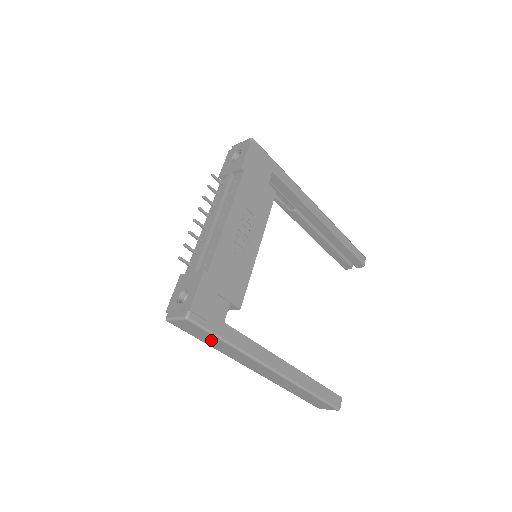
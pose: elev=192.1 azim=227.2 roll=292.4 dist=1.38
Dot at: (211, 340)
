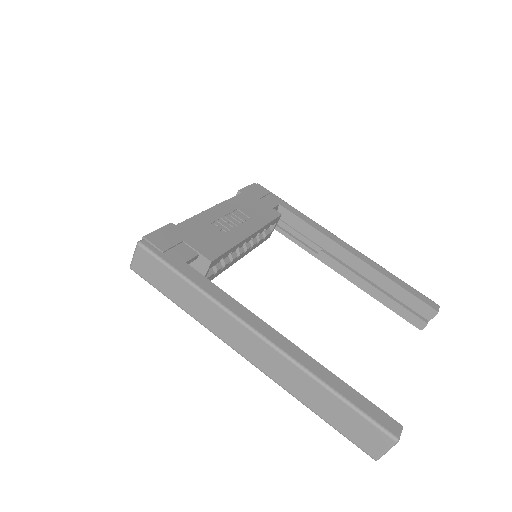
Dot at: (172, 285)
